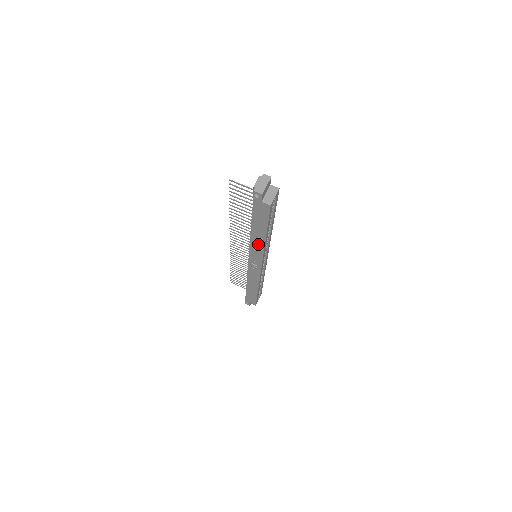
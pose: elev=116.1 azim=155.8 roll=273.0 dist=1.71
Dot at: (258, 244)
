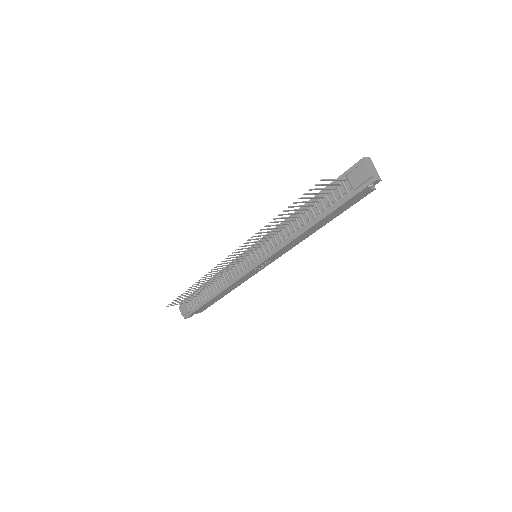
Dot at: (300, 239)
